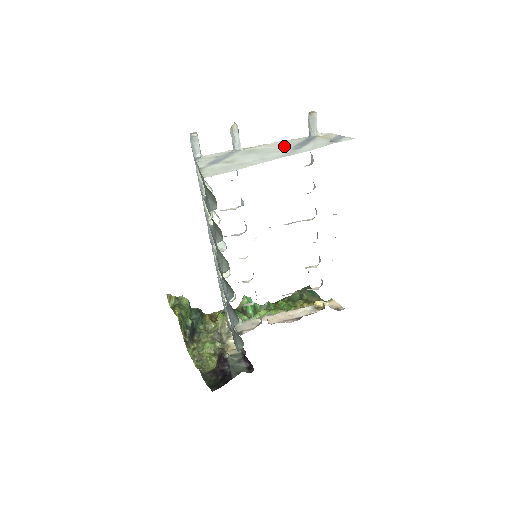
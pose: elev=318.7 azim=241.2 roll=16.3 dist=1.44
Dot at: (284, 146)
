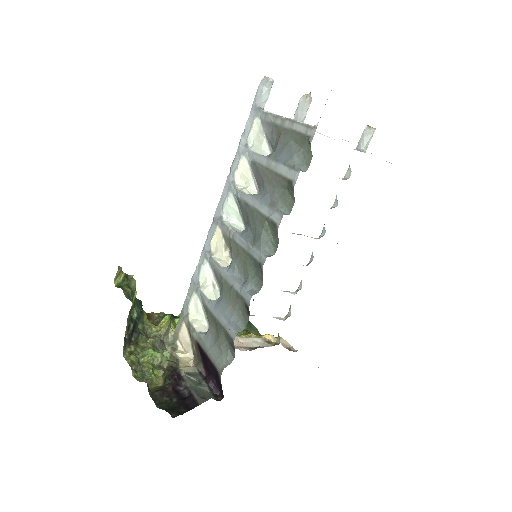
Dot at: occluded
